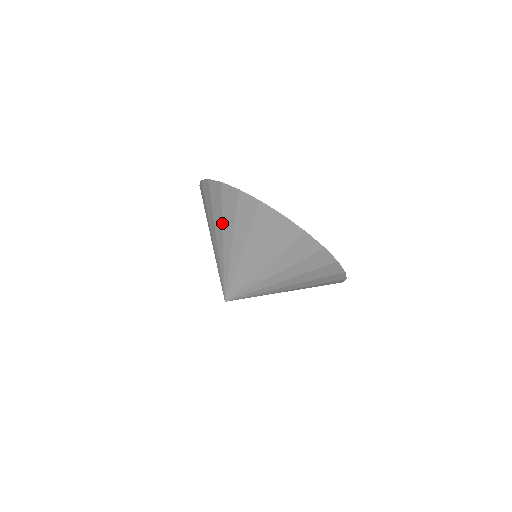
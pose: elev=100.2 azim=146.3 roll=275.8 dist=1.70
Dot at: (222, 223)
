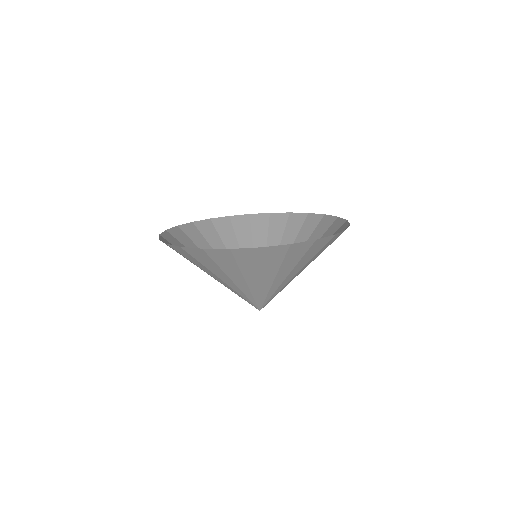
Dot at: (241, 273)
